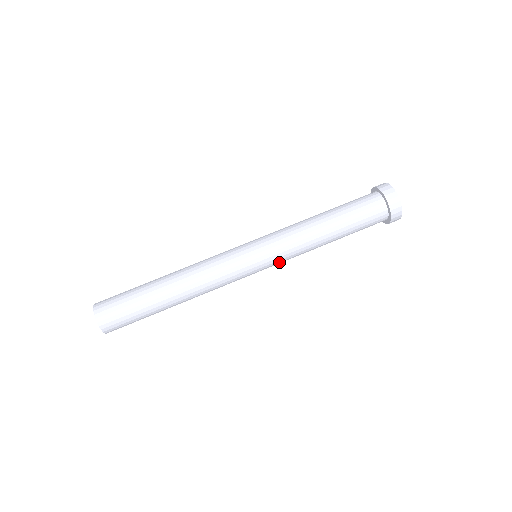
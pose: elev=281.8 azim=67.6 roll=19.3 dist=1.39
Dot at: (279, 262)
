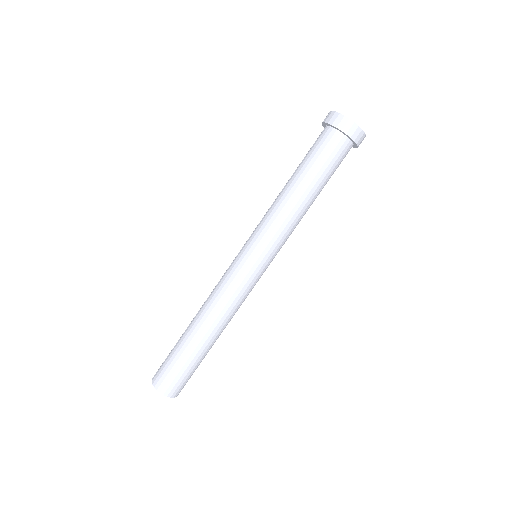
Dot at: occluded
